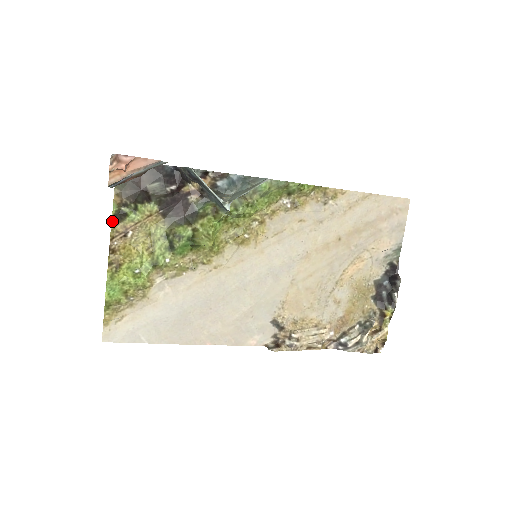
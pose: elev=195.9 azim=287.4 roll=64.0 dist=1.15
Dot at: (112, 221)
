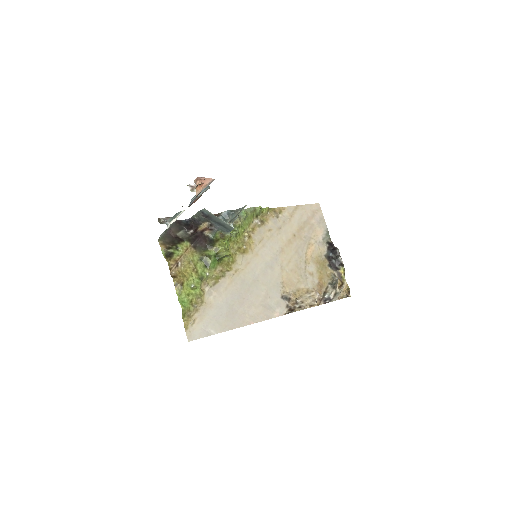
Dot at: (166, 259)
